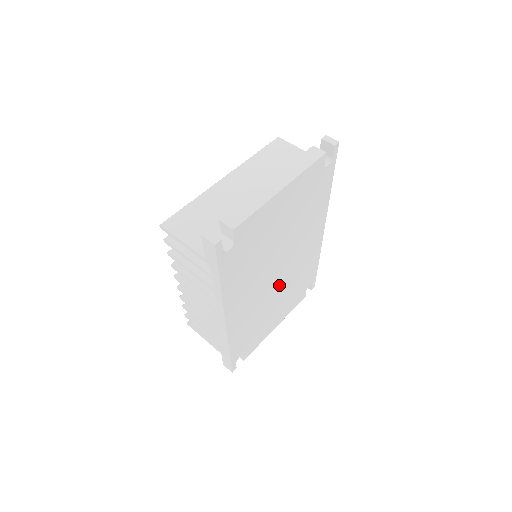
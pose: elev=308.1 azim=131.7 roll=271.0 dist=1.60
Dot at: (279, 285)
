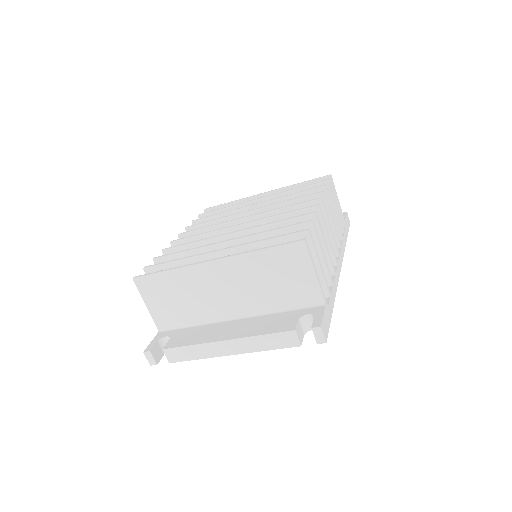
Dot at: occluded
